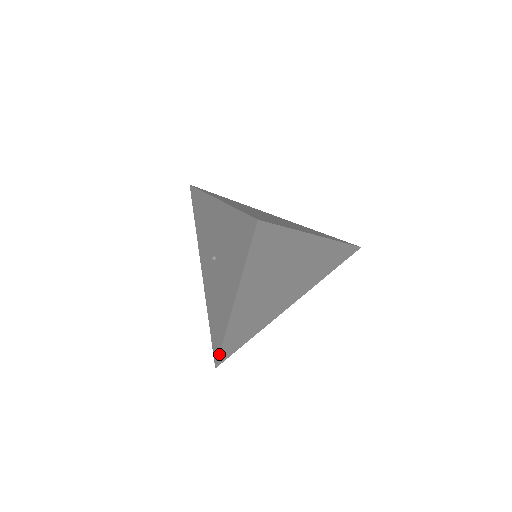
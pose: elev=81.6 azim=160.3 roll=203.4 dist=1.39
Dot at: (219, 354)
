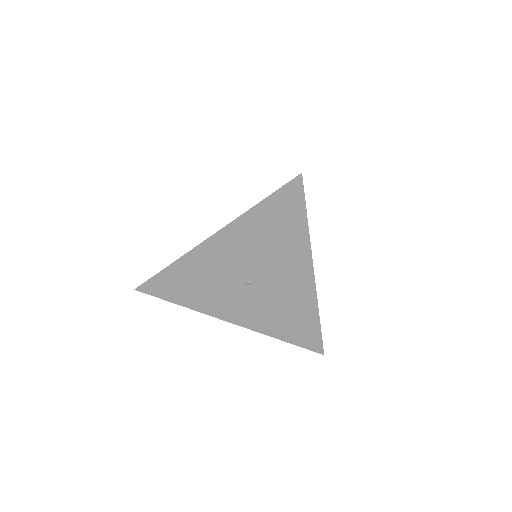
Dot at: (321, 337)
